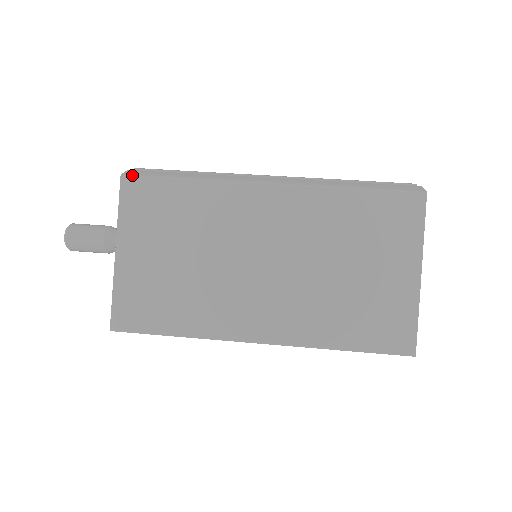
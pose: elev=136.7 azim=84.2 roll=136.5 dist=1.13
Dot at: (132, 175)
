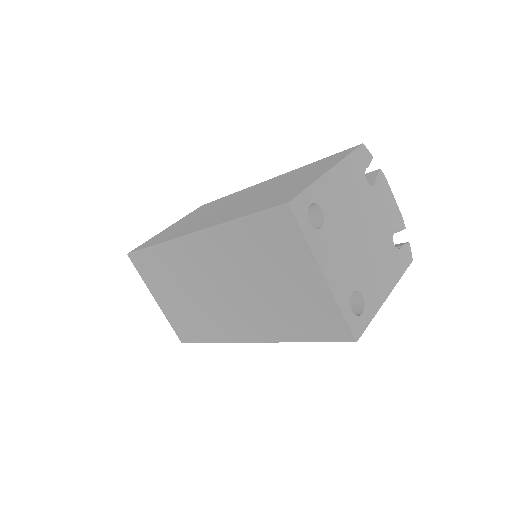
Dot at: occluded
